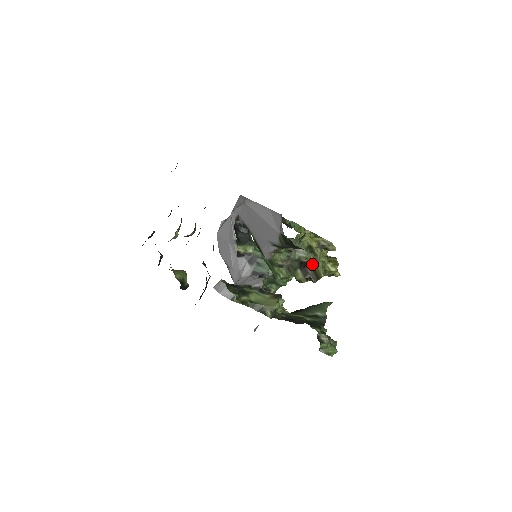
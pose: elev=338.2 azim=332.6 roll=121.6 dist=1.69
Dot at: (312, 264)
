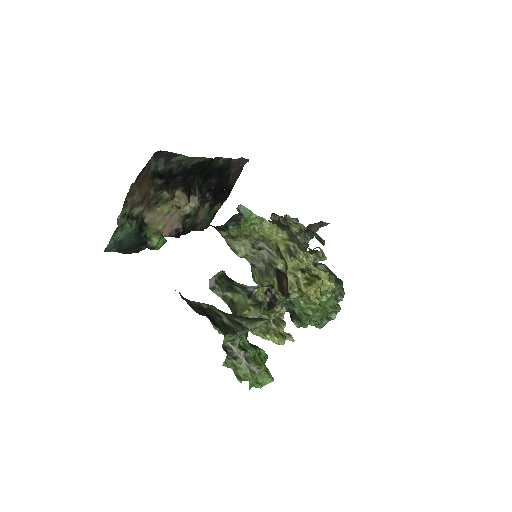
Dot at: (286, 275)
